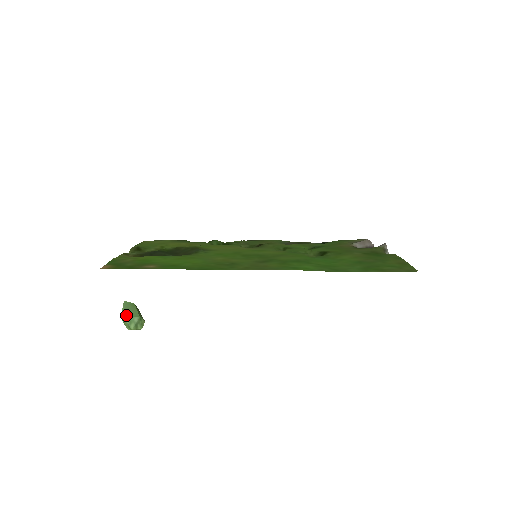
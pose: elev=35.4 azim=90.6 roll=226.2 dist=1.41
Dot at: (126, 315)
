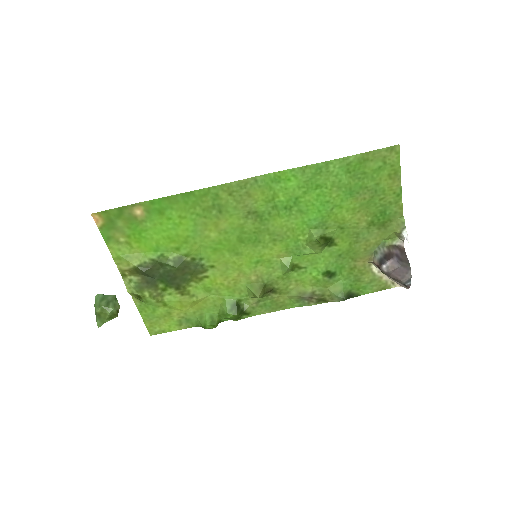
Dot at: (101, 295)
